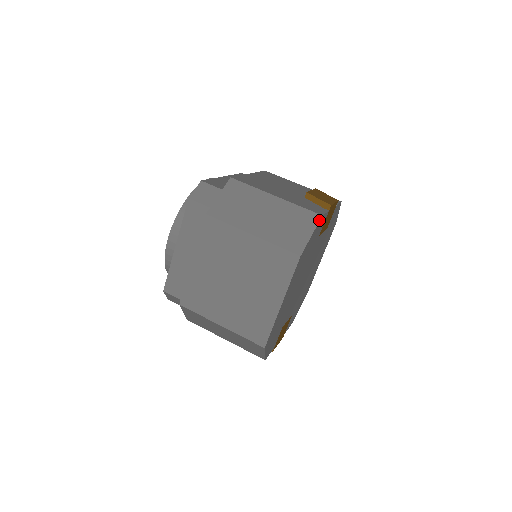
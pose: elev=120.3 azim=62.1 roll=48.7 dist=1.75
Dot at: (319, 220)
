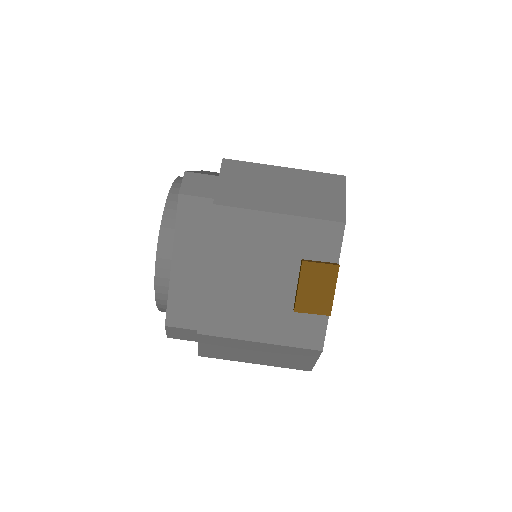
Dot at: (320, 354)
